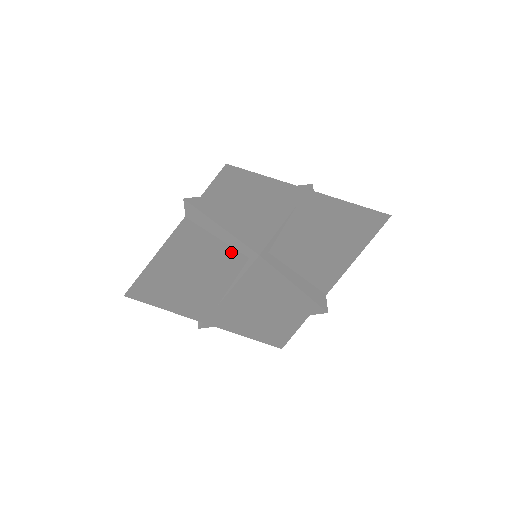
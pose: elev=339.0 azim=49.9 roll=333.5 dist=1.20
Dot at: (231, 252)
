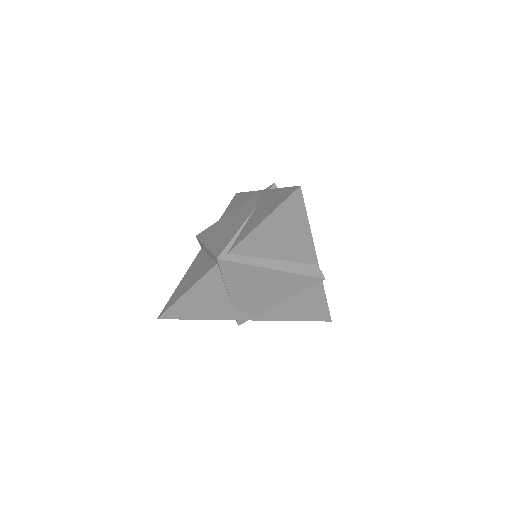
Dot at: (211, 263)
